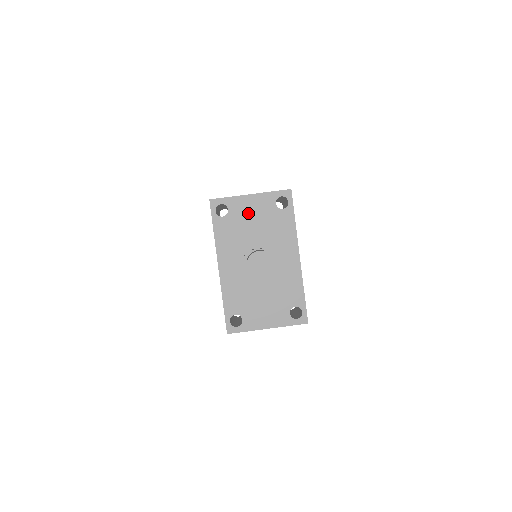
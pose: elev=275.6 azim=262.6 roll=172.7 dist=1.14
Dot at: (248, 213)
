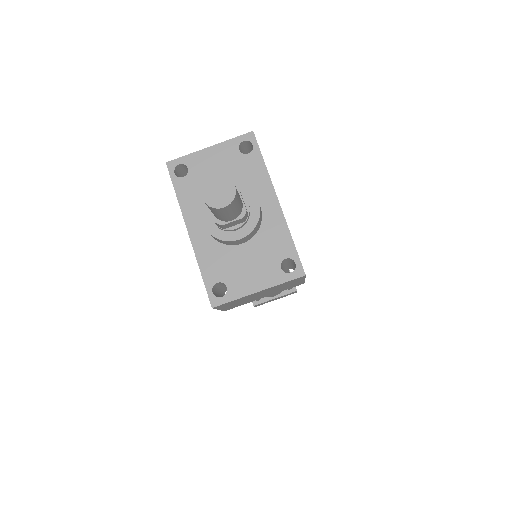
Dot at: (210, 167)
